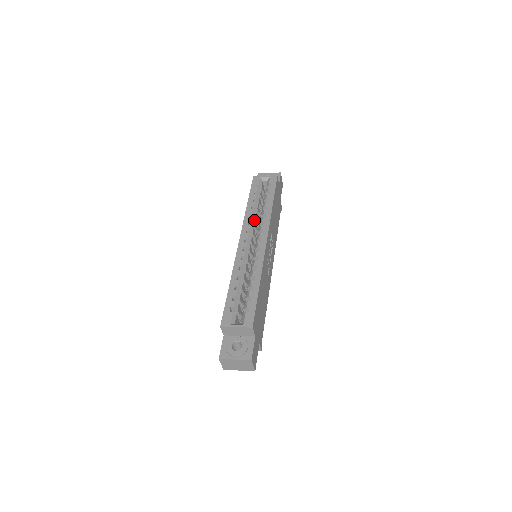
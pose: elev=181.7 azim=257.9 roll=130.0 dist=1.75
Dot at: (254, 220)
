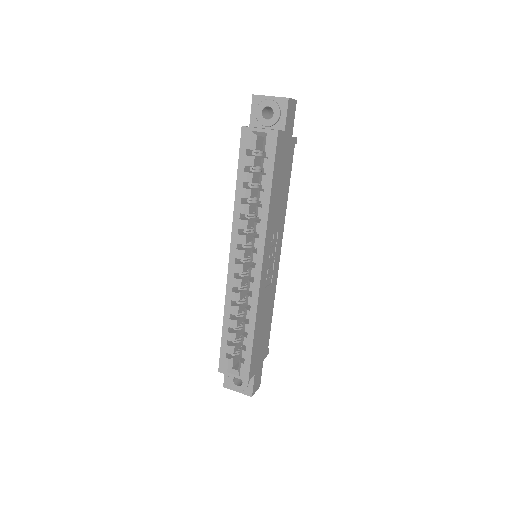
Dot at: (246, 223)
